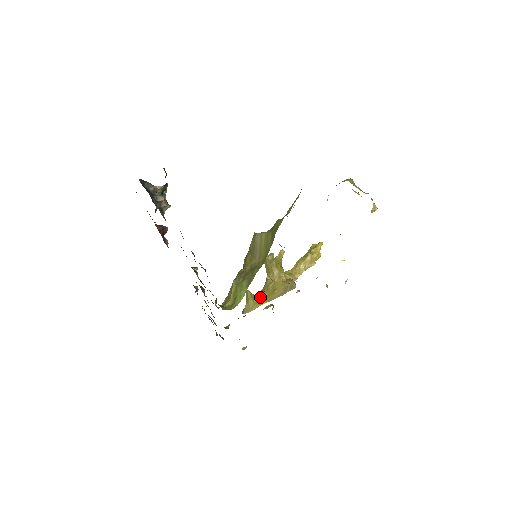
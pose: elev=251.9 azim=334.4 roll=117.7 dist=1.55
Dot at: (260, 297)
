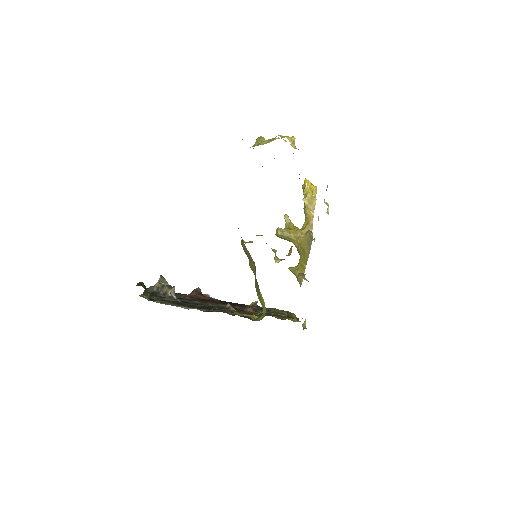
Dot at: (300, 264)
